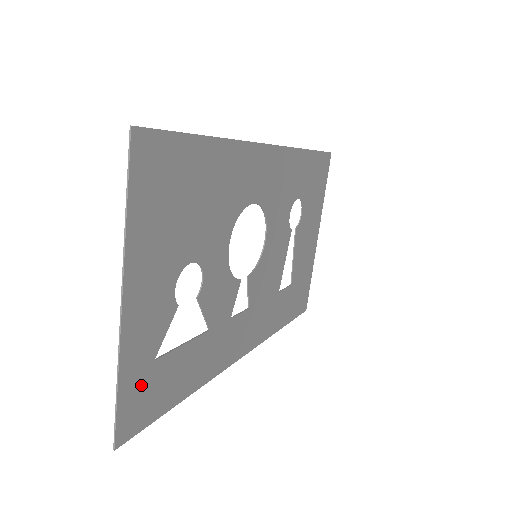
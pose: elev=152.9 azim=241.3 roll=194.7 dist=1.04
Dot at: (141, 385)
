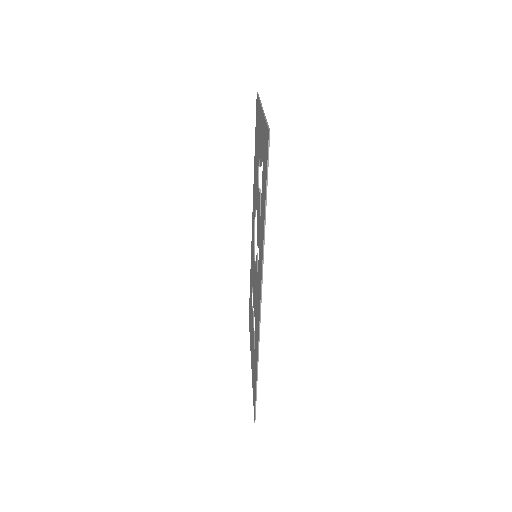
Dot at: occluded
